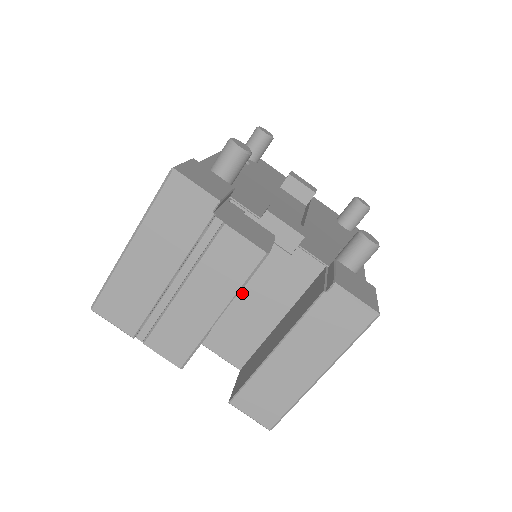
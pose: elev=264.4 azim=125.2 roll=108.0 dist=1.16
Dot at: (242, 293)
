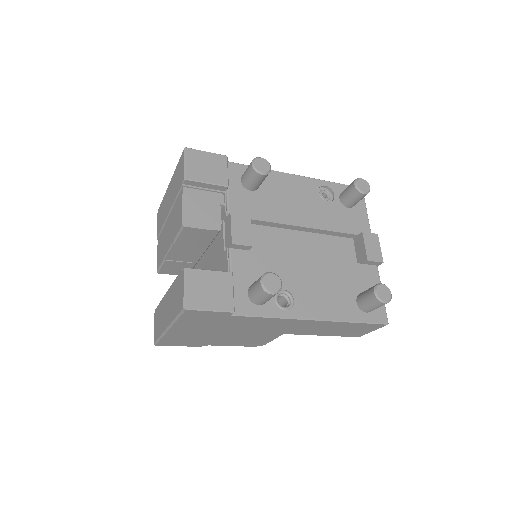
Dot at: (208, 260)
